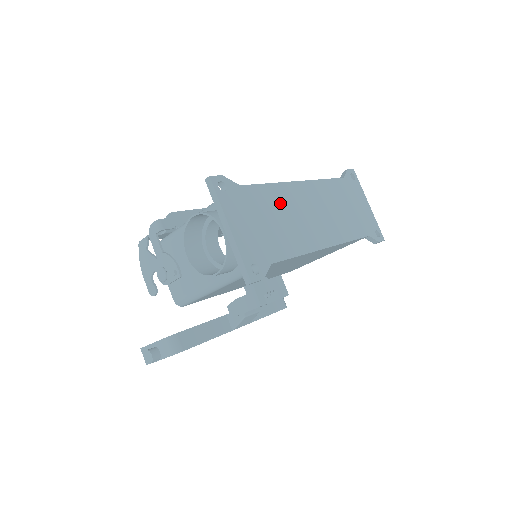
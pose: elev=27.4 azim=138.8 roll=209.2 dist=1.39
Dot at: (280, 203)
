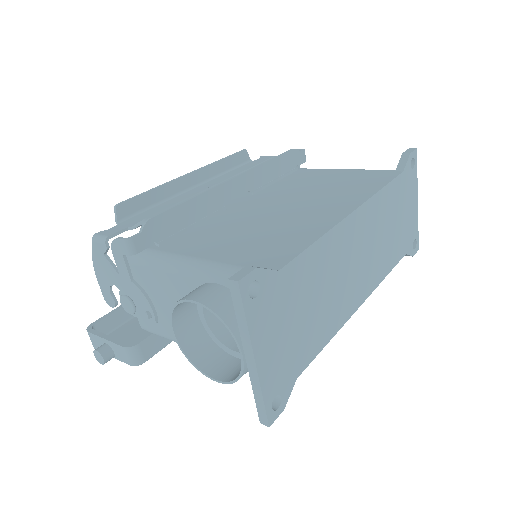
Dot at: (324, 268)
